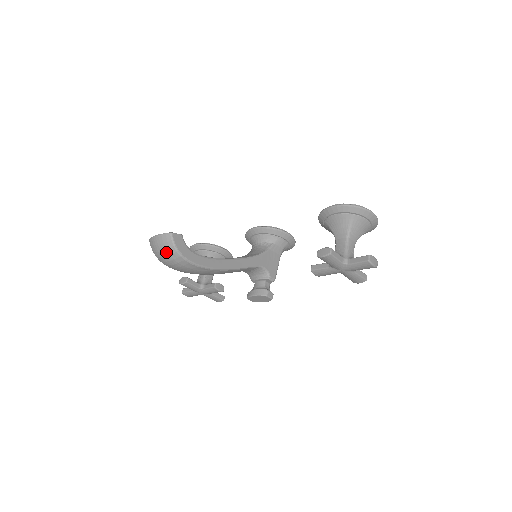
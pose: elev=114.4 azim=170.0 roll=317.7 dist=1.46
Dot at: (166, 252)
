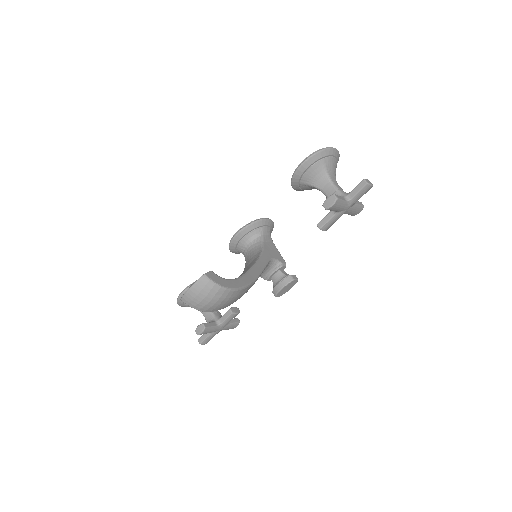
Dot at: (210, 296)
